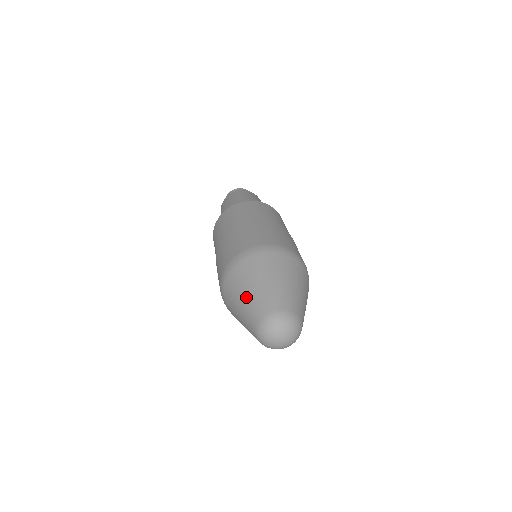
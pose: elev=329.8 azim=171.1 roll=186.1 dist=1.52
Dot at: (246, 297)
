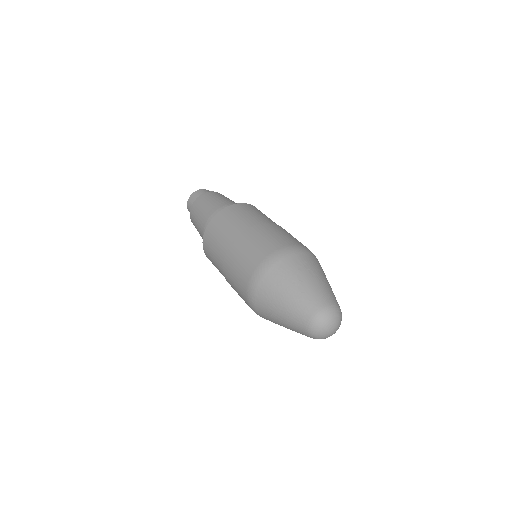
Dot at: (291, 296)
